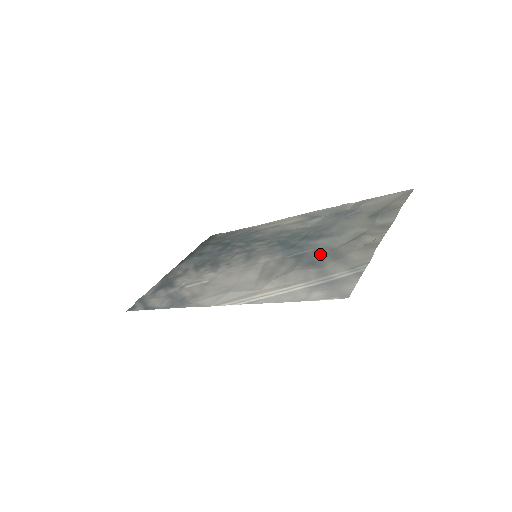
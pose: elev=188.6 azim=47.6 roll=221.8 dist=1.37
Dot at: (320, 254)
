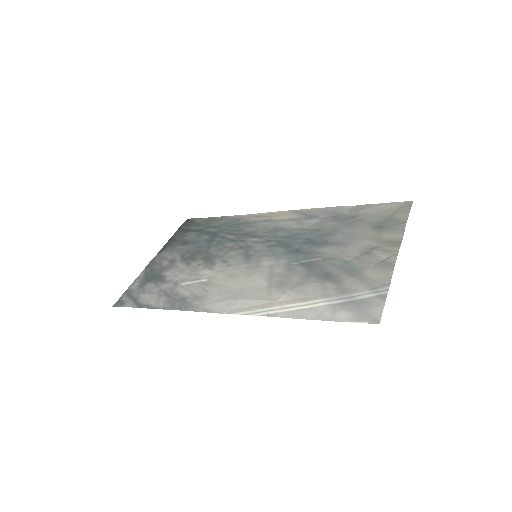
Dot at: (332, 266)
